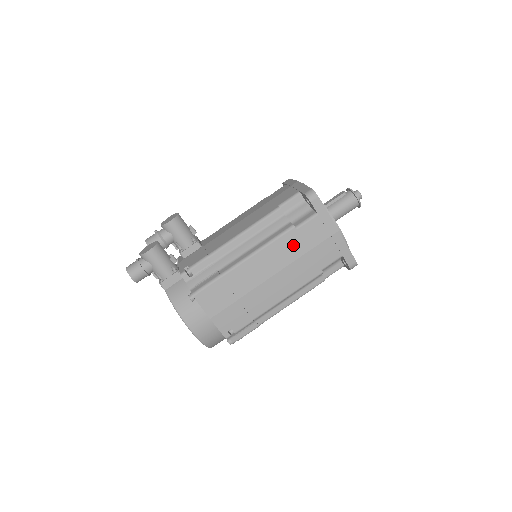
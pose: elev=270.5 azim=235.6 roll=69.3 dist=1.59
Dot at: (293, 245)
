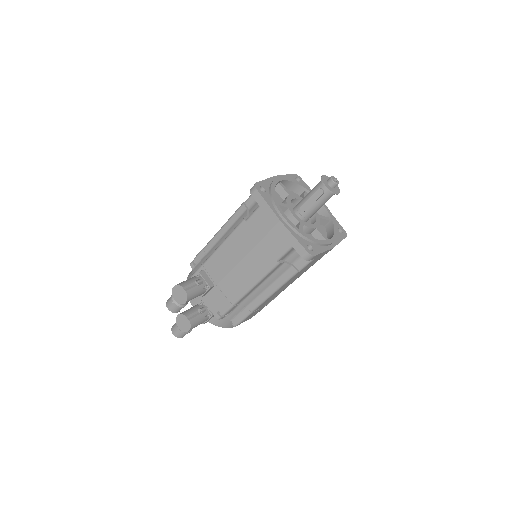
Dot at: (299, 274)
